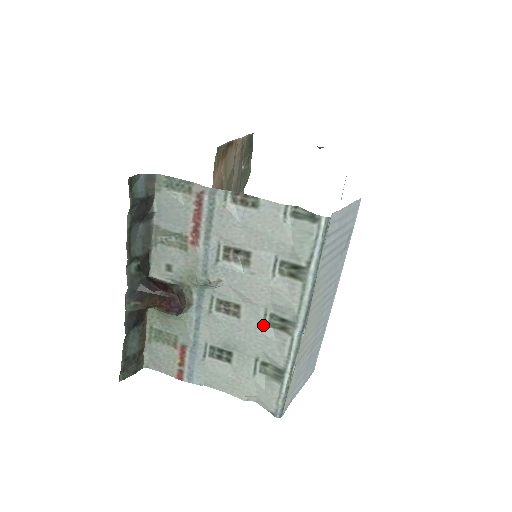
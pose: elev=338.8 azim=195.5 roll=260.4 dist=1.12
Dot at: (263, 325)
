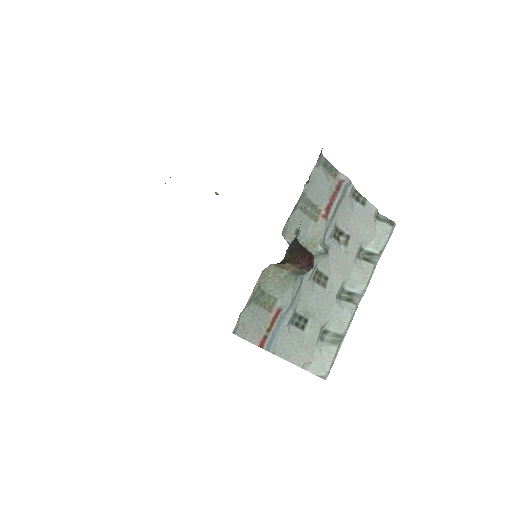
Dot at: (337, 296)
